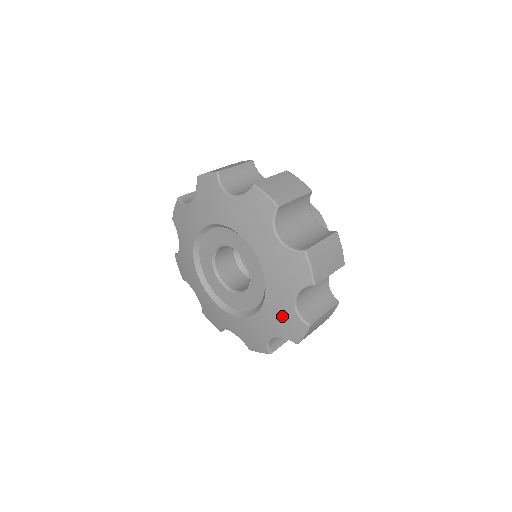
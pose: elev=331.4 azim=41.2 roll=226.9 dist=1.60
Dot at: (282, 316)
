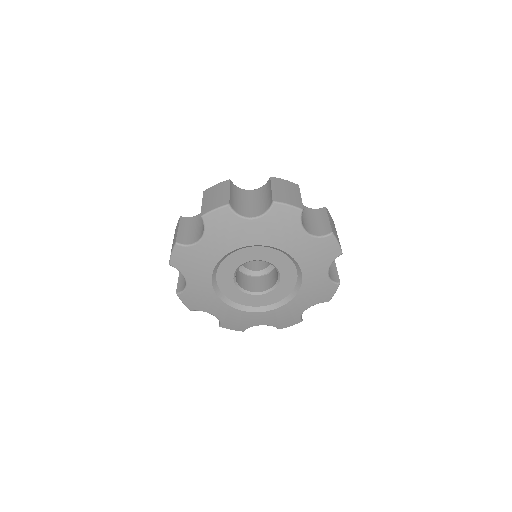
Dot at: (314, 252)
